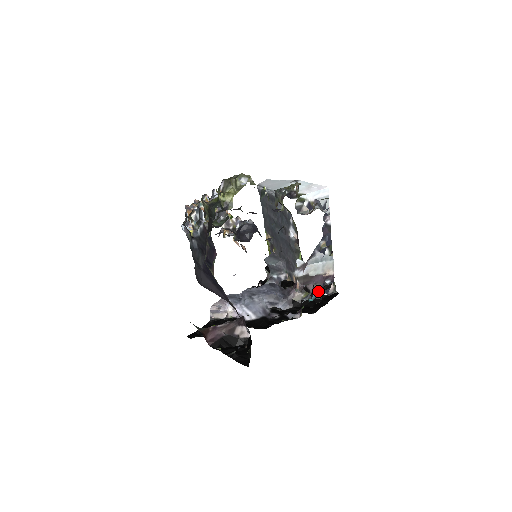
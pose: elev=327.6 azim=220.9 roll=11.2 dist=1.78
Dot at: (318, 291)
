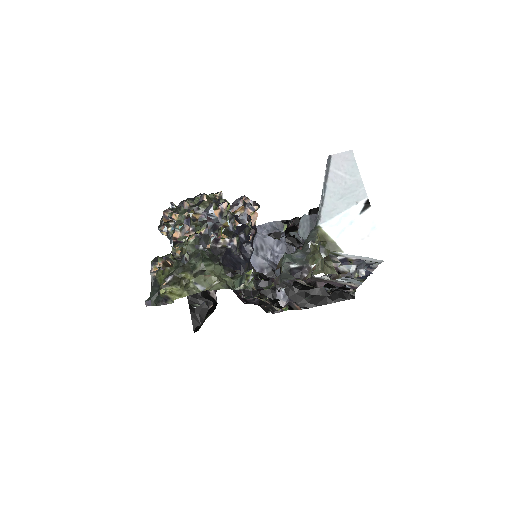
Dot at: (331, 286)
